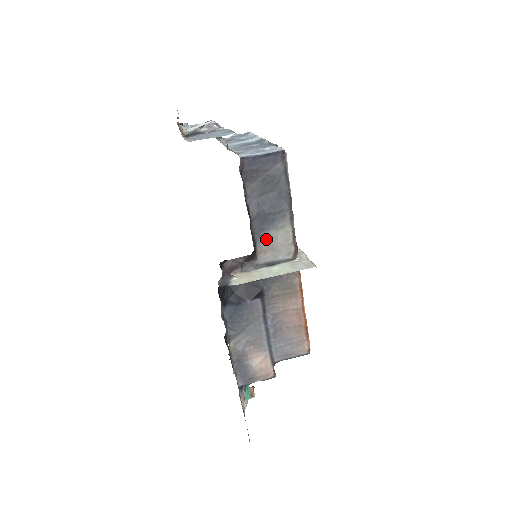
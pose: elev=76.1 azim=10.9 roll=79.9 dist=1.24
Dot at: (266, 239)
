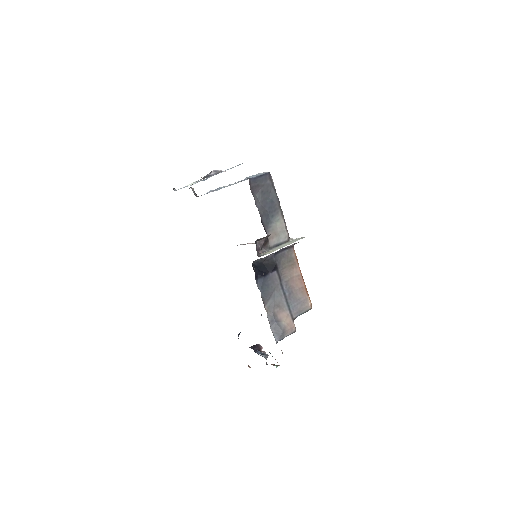
Dot at: (271, 229)
